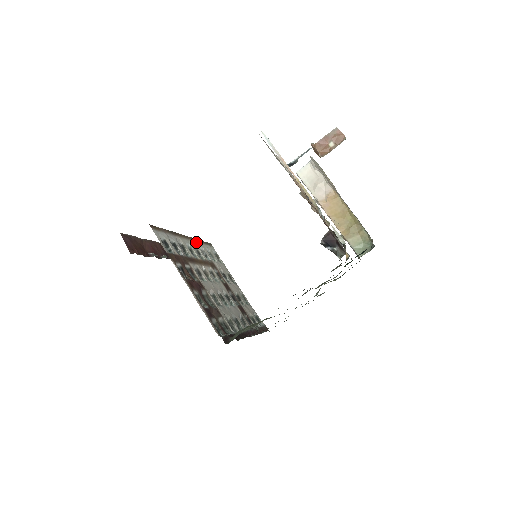
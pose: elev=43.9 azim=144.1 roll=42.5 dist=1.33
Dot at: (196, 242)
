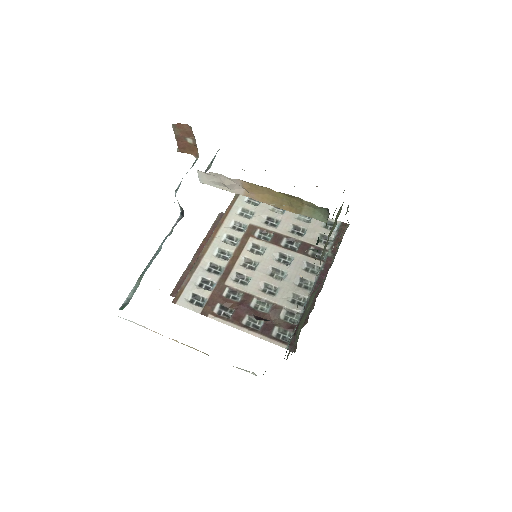
Dot at: (222, 226)
